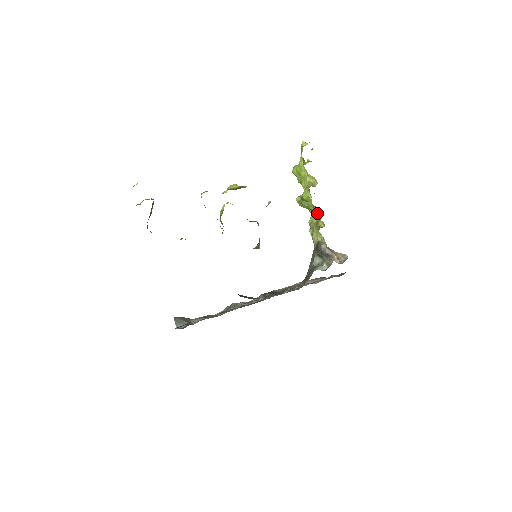
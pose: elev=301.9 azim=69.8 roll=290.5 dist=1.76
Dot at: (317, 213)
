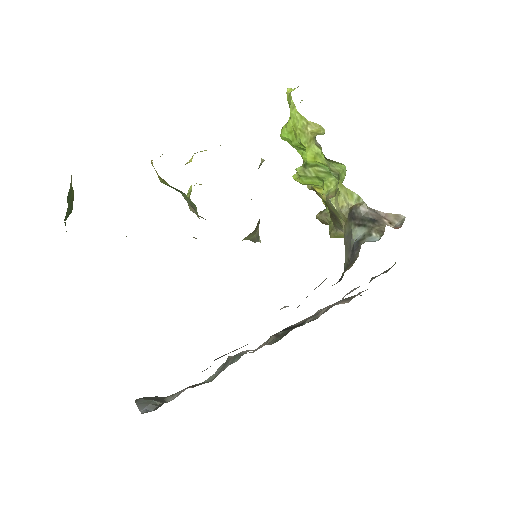
Dot at: (335, 173)
